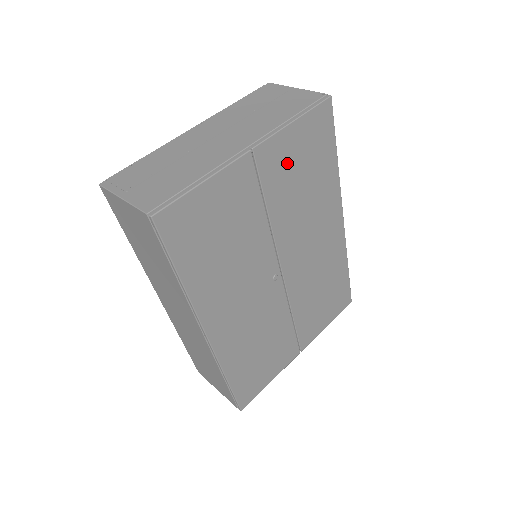
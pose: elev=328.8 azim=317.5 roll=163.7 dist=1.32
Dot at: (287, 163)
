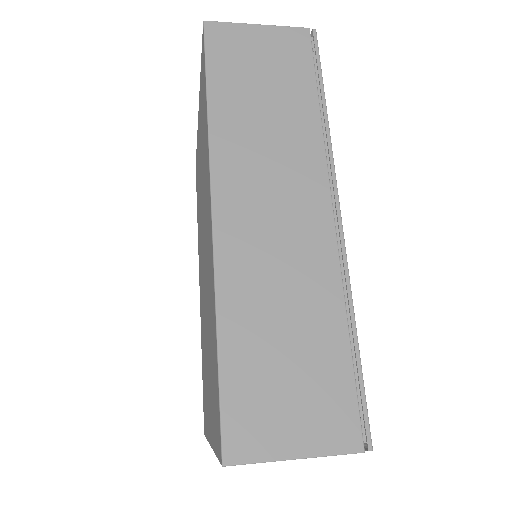
Dot at: occluded
